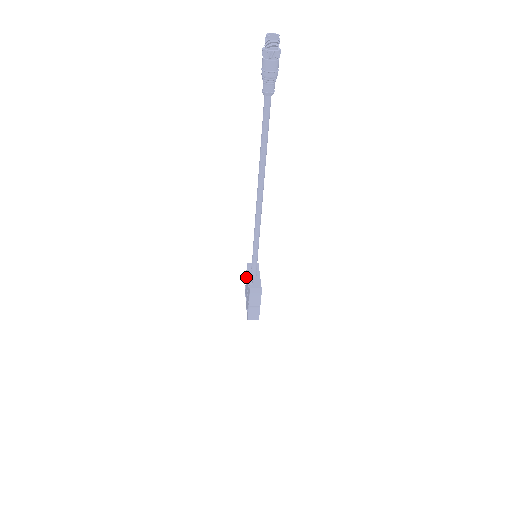
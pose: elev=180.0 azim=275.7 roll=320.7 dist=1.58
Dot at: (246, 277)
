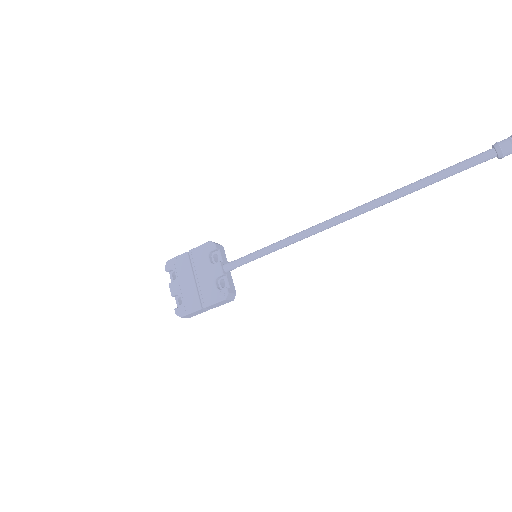
Dot at: (192, 253)
